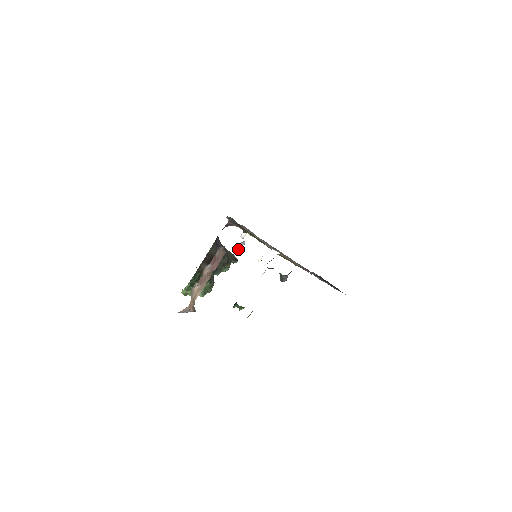
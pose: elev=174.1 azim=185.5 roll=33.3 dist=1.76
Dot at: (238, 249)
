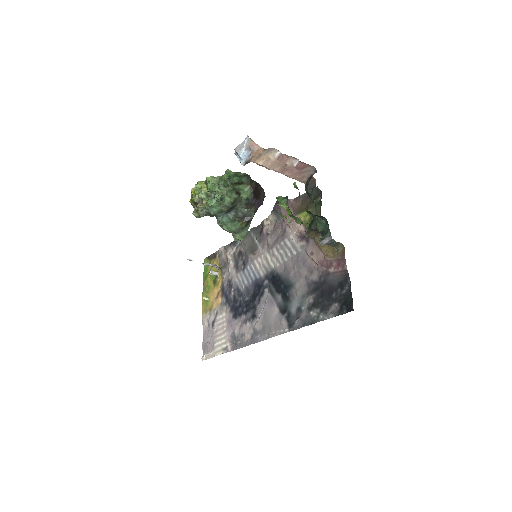
Dot at: (211, 265)
